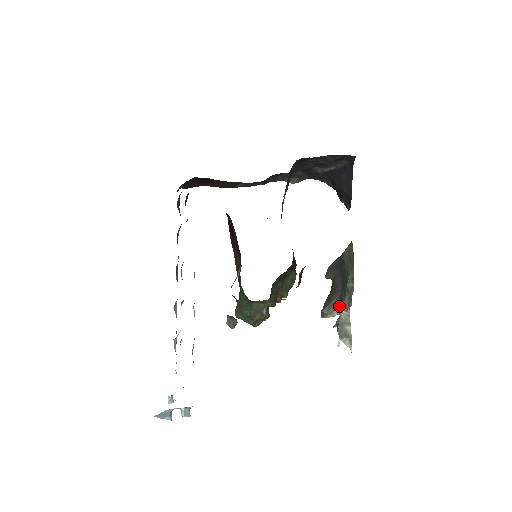
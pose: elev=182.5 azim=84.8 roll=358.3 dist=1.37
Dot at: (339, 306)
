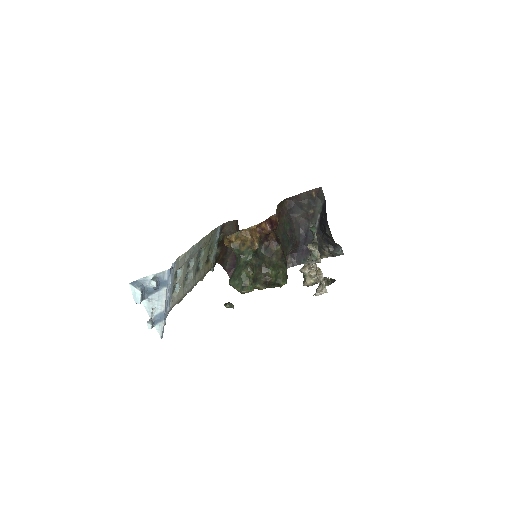
Dot at: (311, 259)
